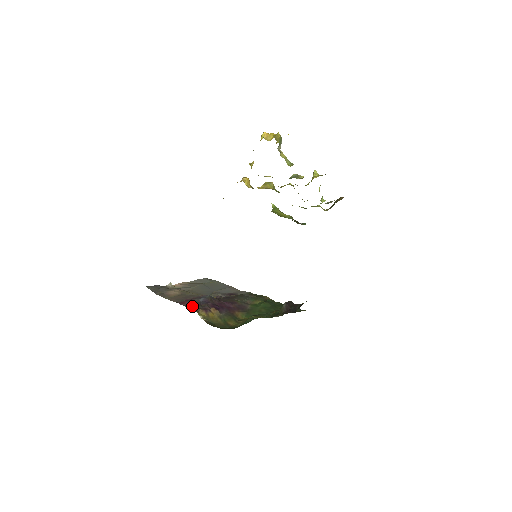
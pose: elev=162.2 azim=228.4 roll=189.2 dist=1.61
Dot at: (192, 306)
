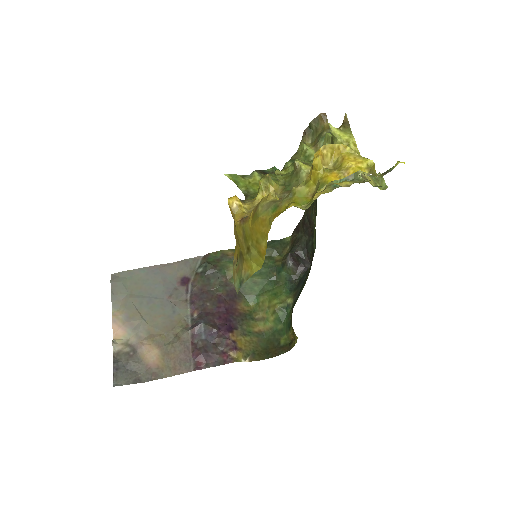
Dot at: (213, 357)
